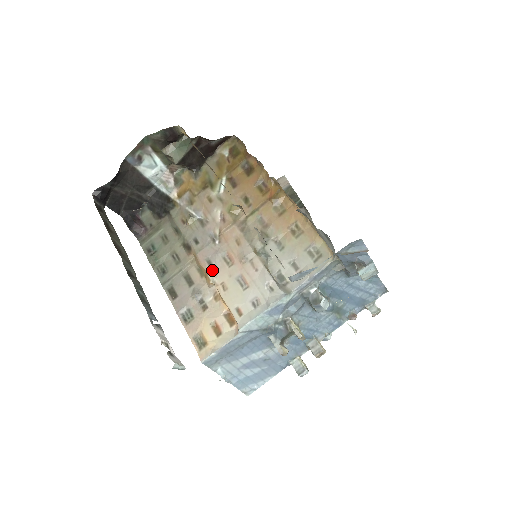
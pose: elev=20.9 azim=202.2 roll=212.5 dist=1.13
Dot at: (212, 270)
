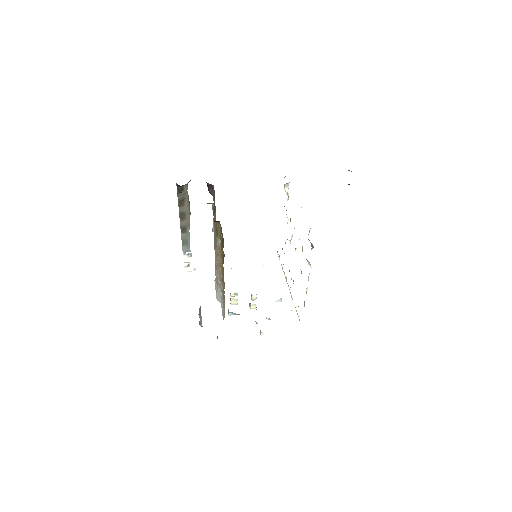
Dot at: occluded
